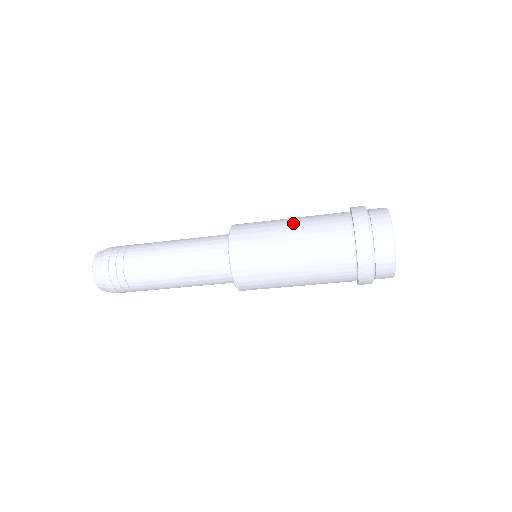
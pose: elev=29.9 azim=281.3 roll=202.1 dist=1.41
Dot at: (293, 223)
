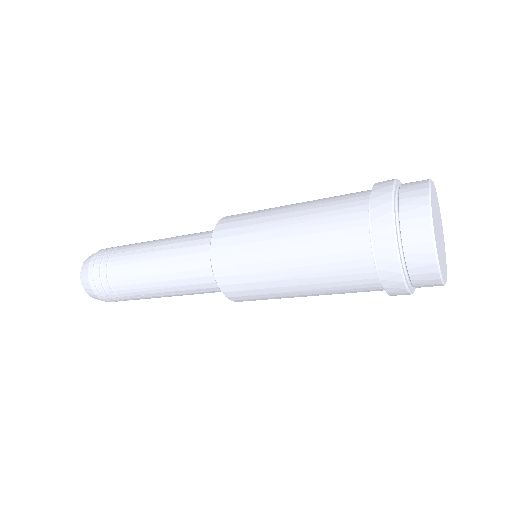
Dot at: (298, 203)
